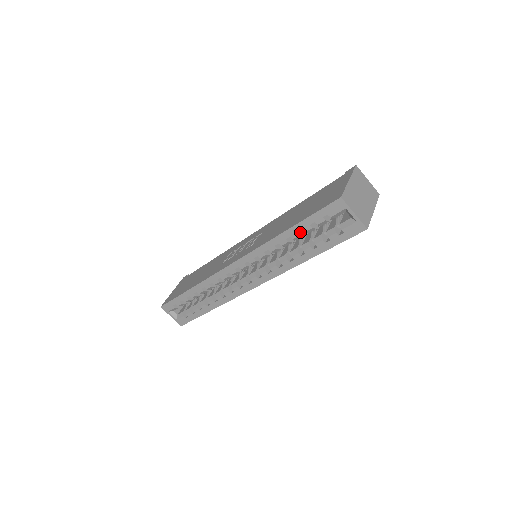
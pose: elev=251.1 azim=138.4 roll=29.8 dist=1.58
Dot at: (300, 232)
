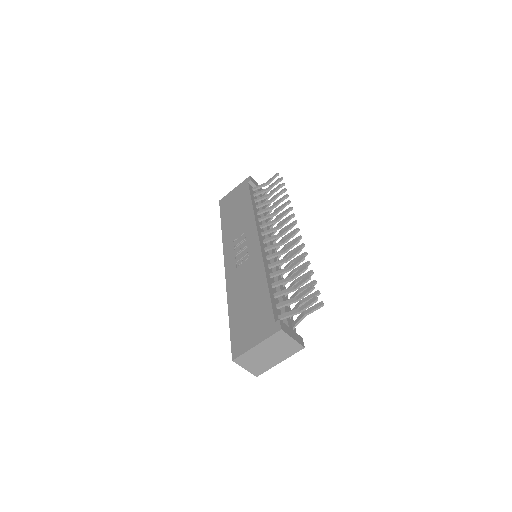
Dot at: occluded
